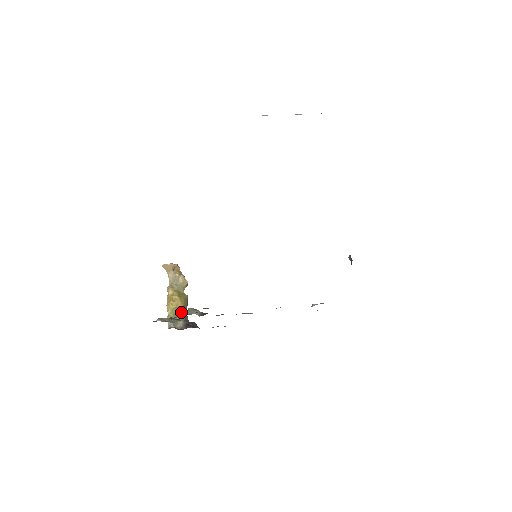
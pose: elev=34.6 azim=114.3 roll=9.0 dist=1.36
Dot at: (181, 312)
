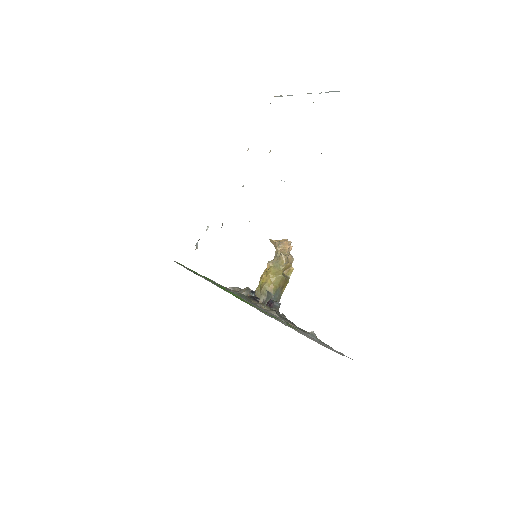
Dot at: (267, 288)
